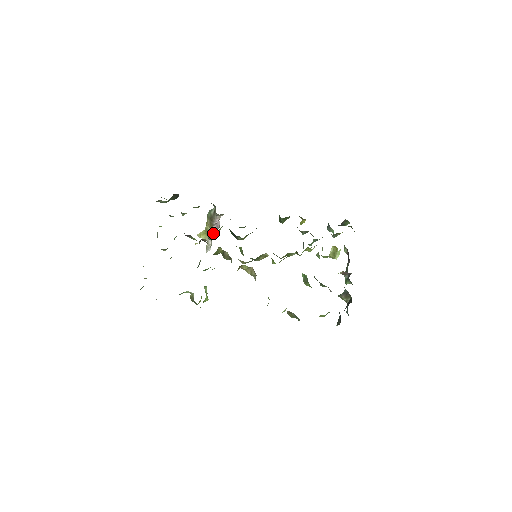
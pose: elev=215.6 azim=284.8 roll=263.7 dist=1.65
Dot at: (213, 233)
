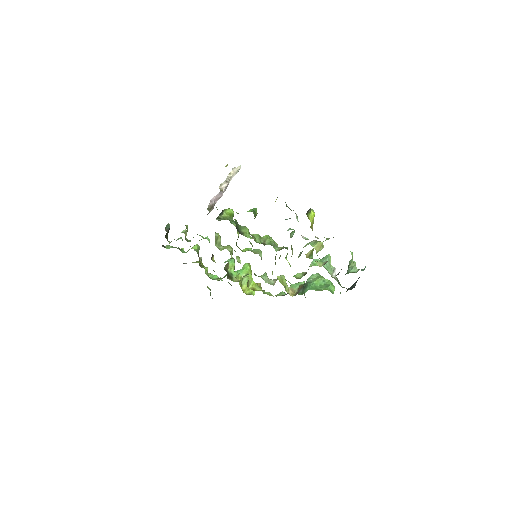
Dot at: (224, 190)
